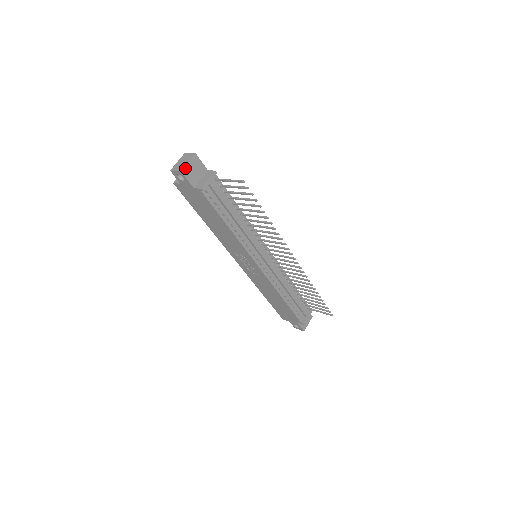
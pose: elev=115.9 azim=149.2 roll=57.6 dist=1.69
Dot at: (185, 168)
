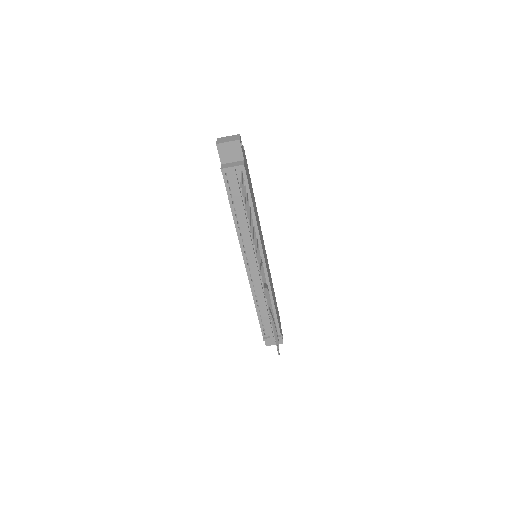
Dot at: (222, 144)
